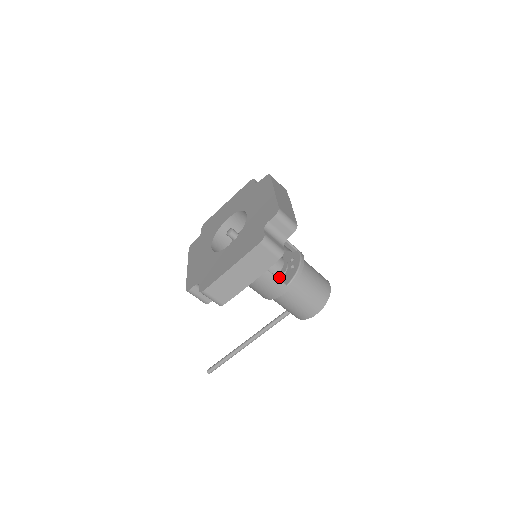
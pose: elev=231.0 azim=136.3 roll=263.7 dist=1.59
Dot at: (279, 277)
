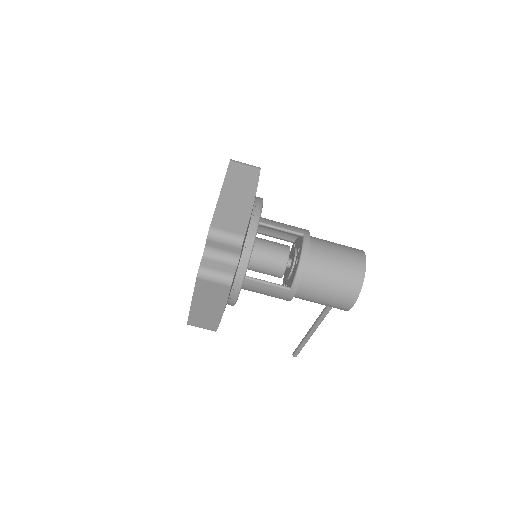
Dot at: (288, 275)
